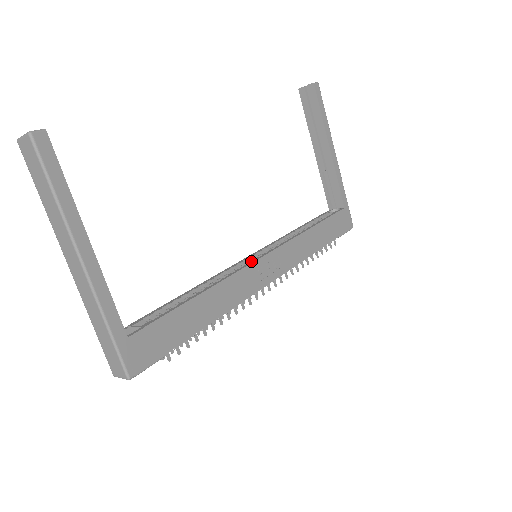
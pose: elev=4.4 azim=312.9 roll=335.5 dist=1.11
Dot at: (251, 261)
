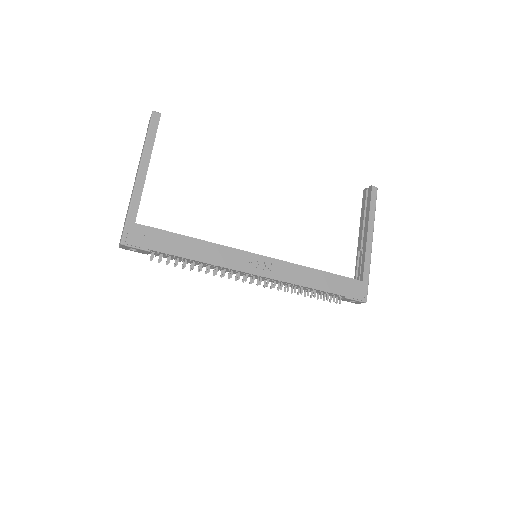
Dot at: (247, 252)
